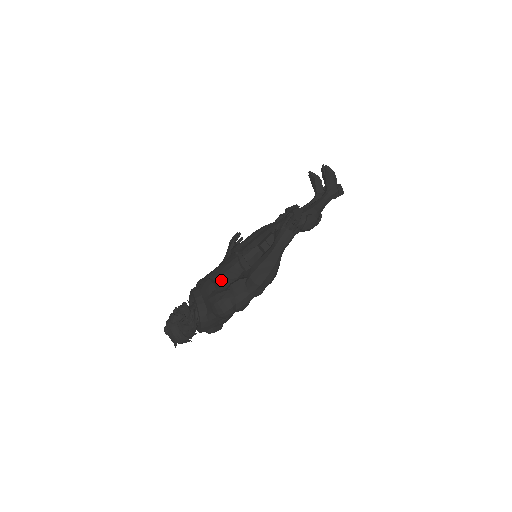
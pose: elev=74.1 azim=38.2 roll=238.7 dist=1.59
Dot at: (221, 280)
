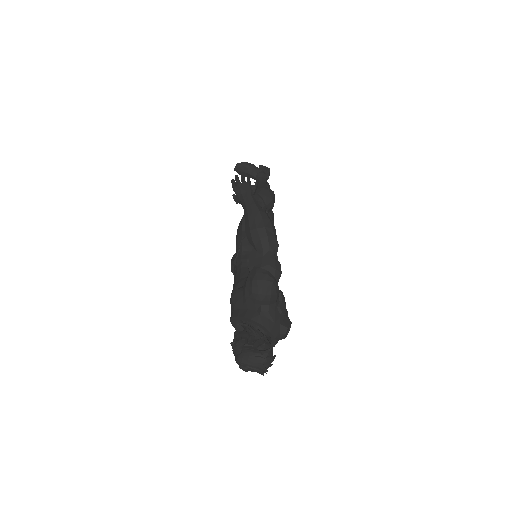
Dot at: (242, 283)
